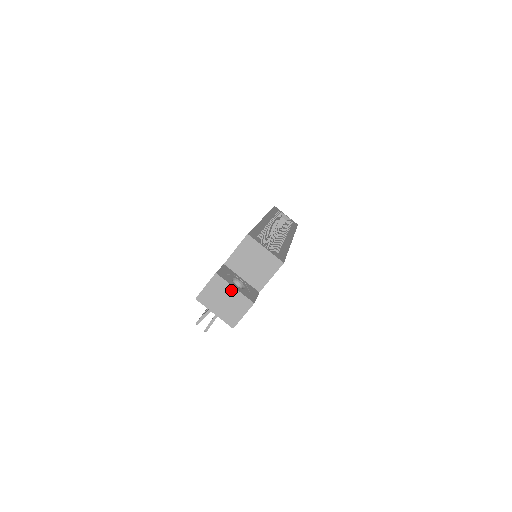
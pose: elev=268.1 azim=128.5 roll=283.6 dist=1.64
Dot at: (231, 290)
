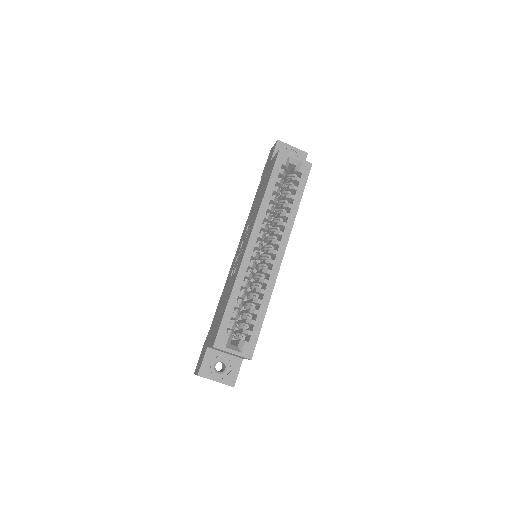
Dot at: occluded
